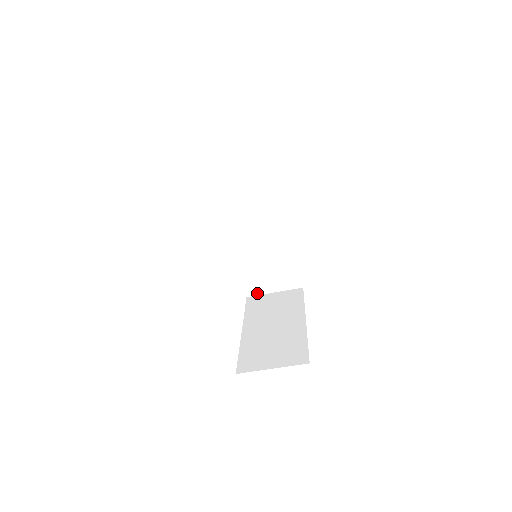
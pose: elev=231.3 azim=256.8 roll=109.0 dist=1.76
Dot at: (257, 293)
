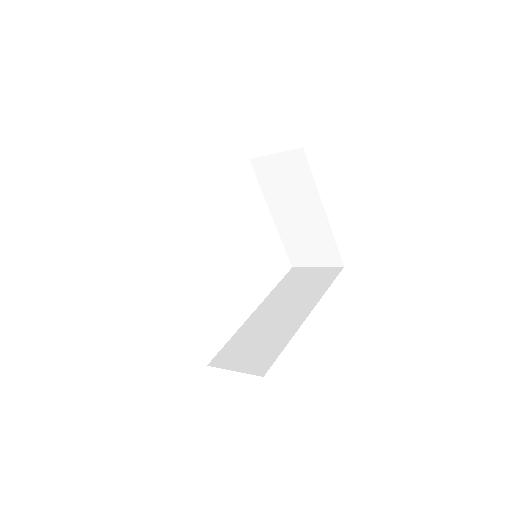
Dot at: (257, 158)
